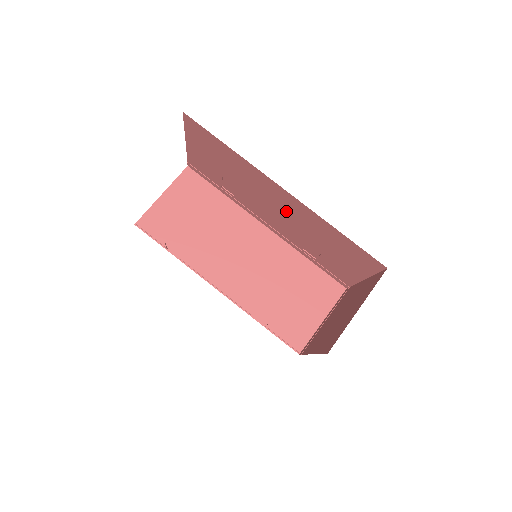
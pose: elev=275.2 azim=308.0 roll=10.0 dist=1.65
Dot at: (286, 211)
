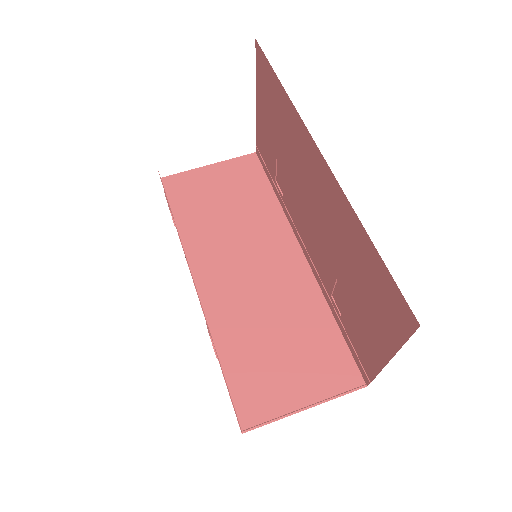
Dot at: (321, 207)
